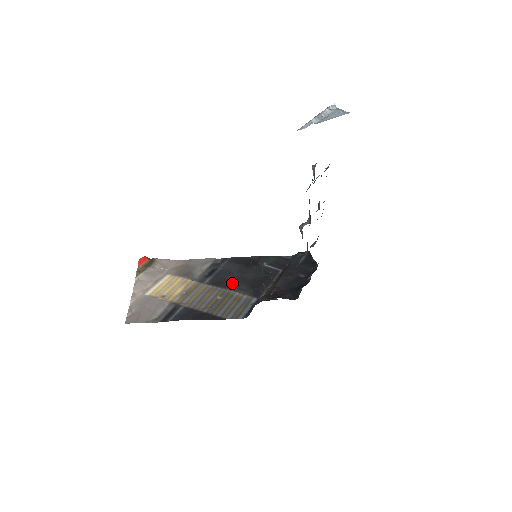
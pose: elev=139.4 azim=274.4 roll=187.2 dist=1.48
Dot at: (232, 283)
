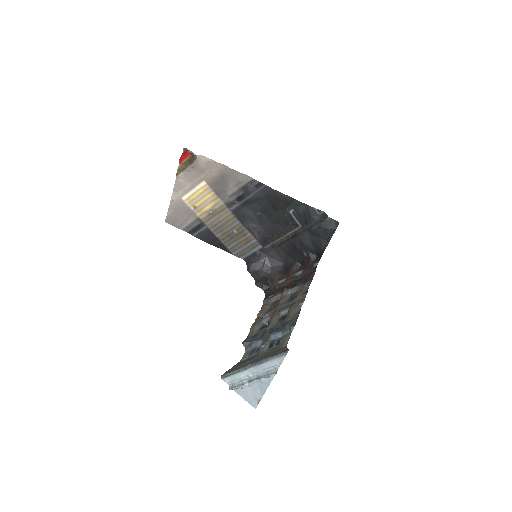
Dot at: (251, 221)
